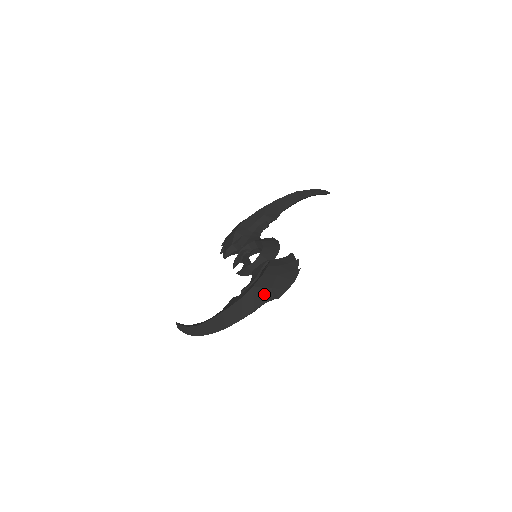
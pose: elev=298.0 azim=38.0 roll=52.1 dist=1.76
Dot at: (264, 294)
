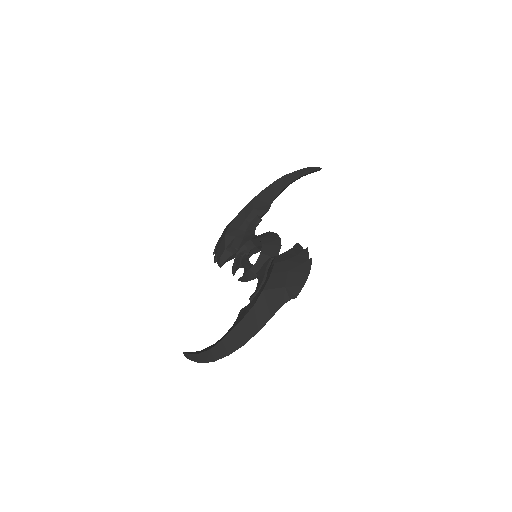
Dot at: (278, 296)
